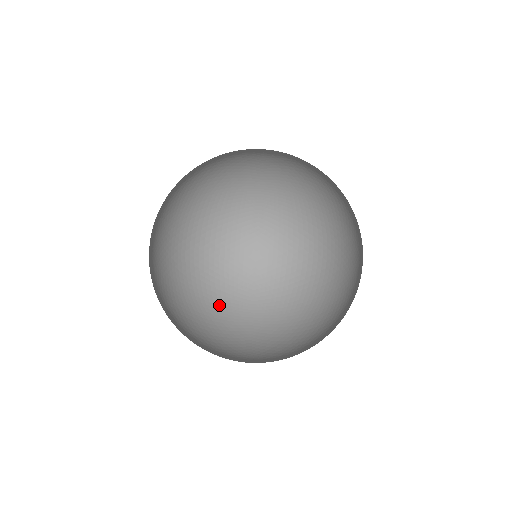
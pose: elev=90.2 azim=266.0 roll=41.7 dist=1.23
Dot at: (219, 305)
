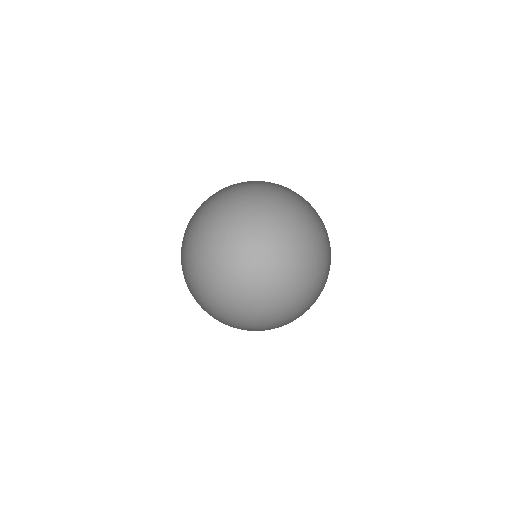
Dot at: (243, 305)
